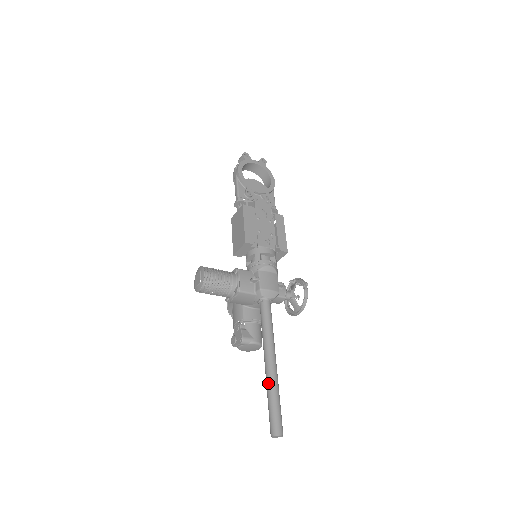
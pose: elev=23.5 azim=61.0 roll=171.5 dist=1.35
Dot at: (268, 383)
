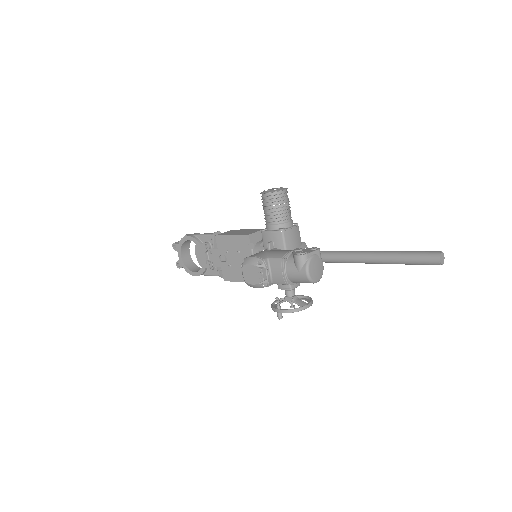
Dot at: occluded
